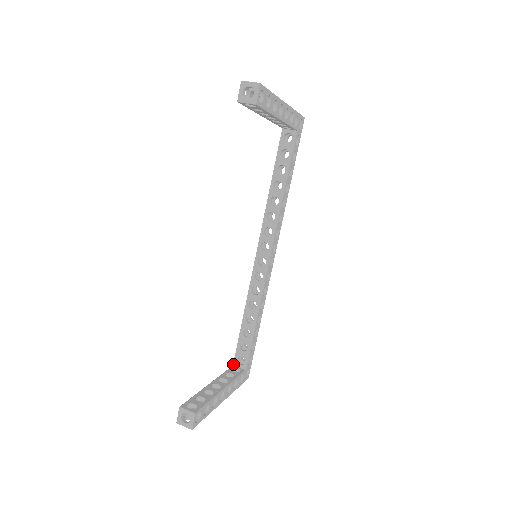
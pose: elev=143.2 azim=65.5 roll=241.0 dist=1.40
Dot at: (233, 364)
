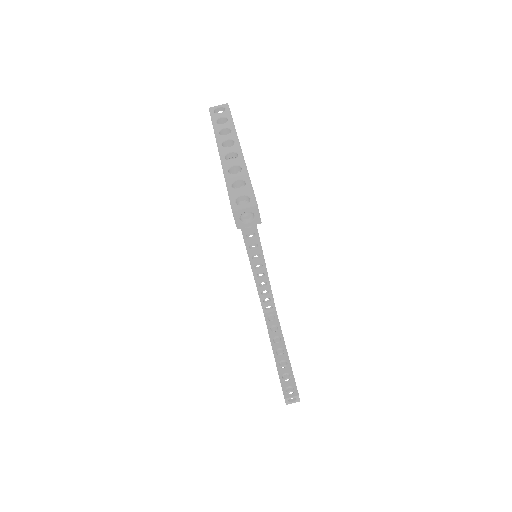
Dot at: (264, 313)
